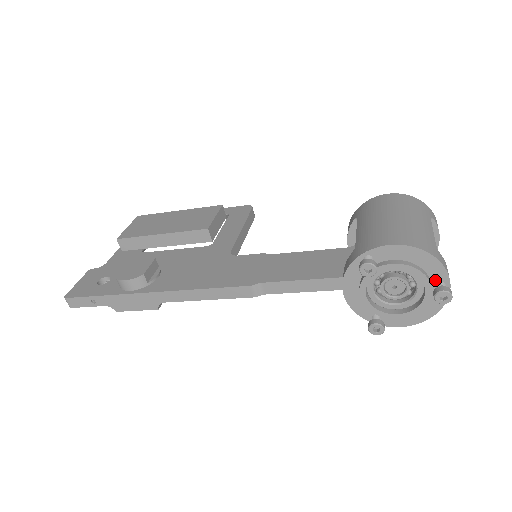
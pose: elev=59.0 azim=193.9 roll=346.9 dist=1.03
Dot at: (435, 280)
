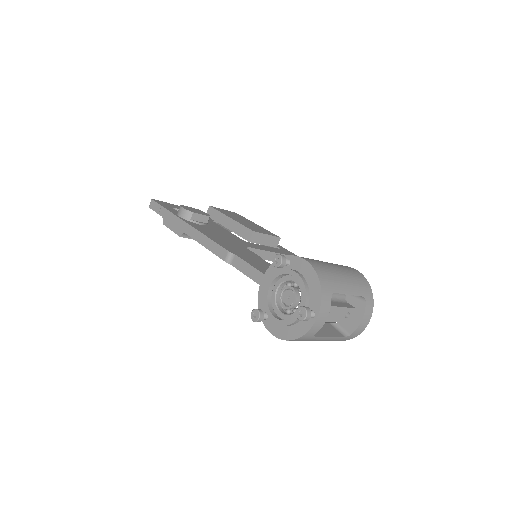
Dot at: (311, 307)
